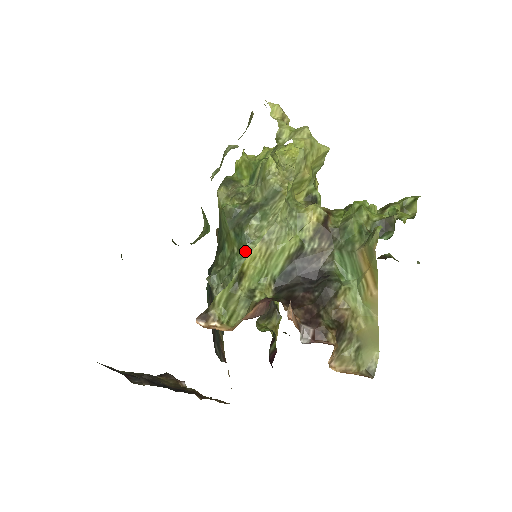
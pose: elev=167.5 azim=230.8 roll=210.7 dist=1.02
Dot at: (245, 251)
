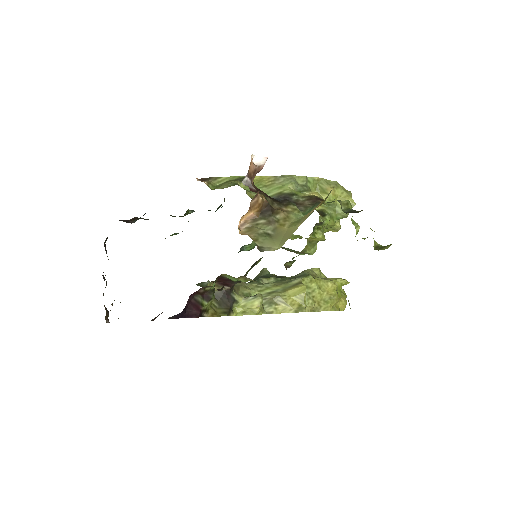
Dot at: occluded
